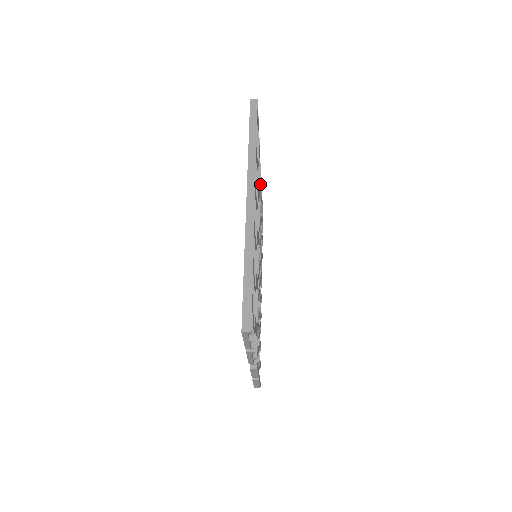
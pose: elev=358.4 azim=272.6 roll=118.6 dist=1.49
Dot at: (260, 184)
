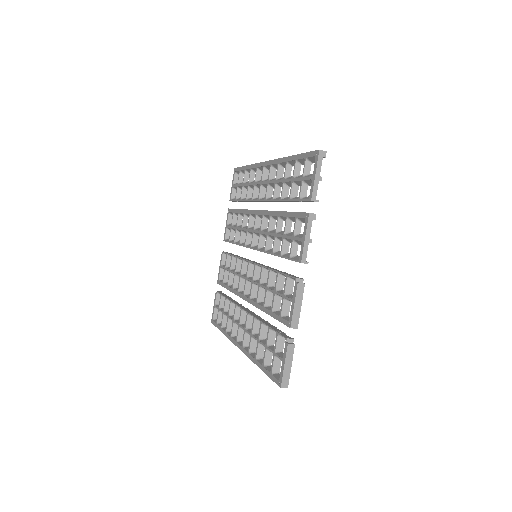
Dot at: occluded
